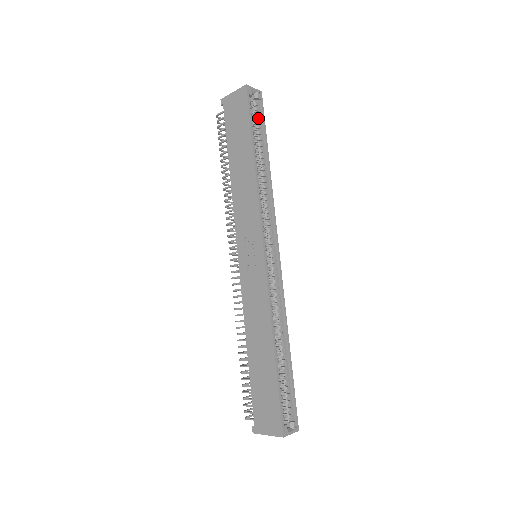
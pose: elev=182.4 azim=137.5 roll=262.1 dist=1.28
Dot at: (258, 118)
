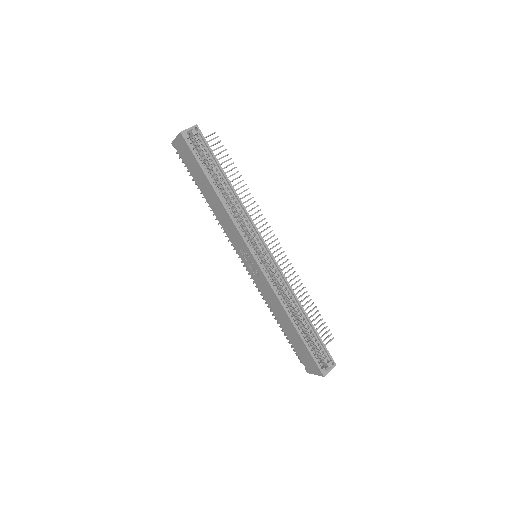
Dot at: (205, 149)
